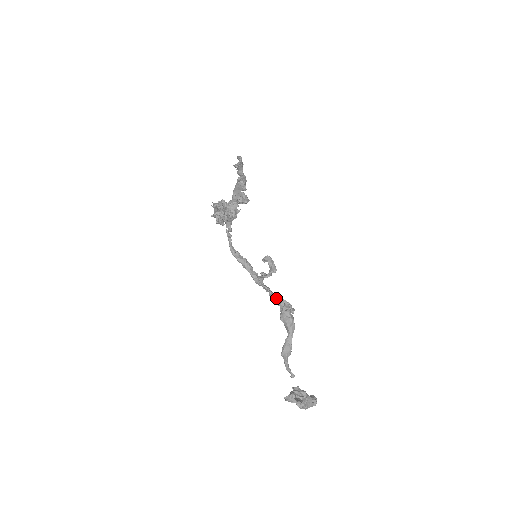
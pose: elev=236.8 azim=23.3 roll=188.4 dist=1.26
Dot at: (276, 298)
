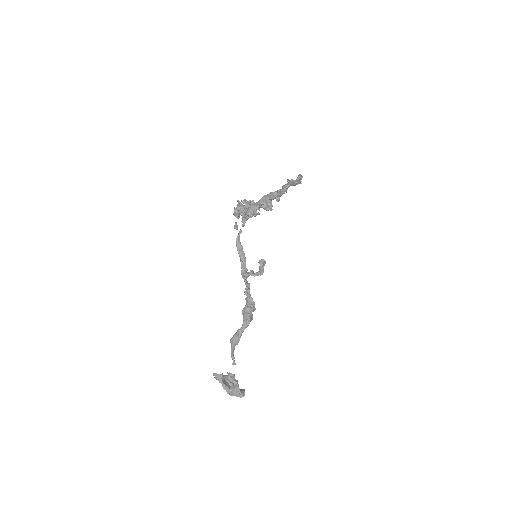
Dot at: (246, 293)
